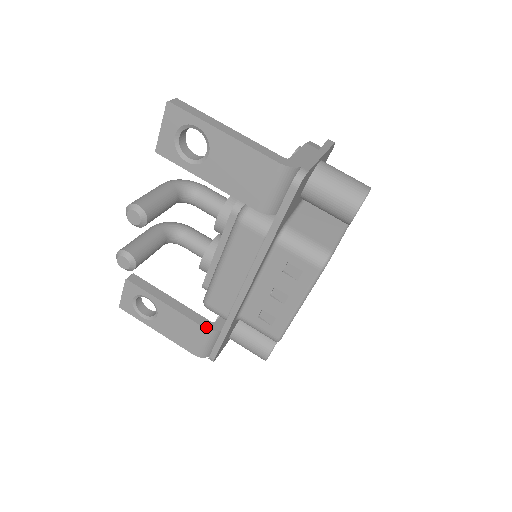
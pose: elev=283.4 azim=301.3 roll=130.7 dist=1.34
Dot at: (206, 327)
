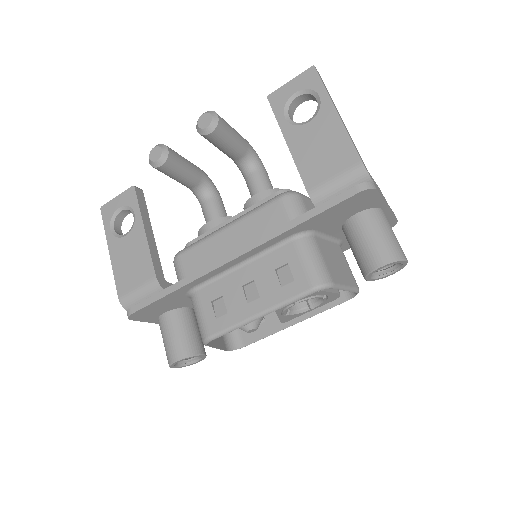
Dot at: (157, 275)
